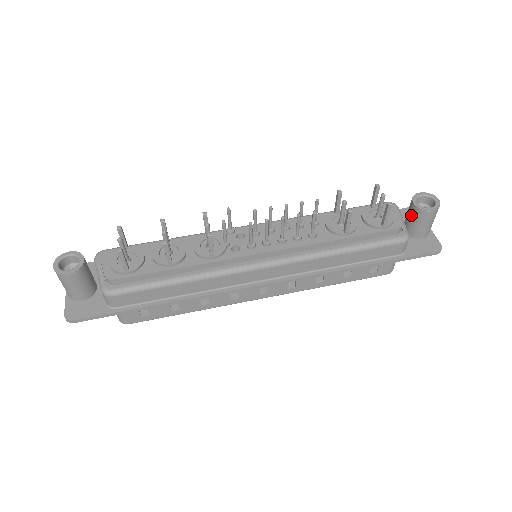
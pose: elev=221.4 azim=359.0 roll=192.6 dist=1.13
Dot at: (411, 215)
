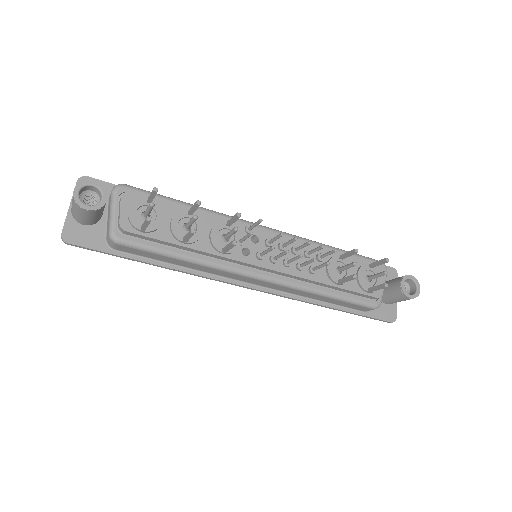
Dot at: (393, 288)
